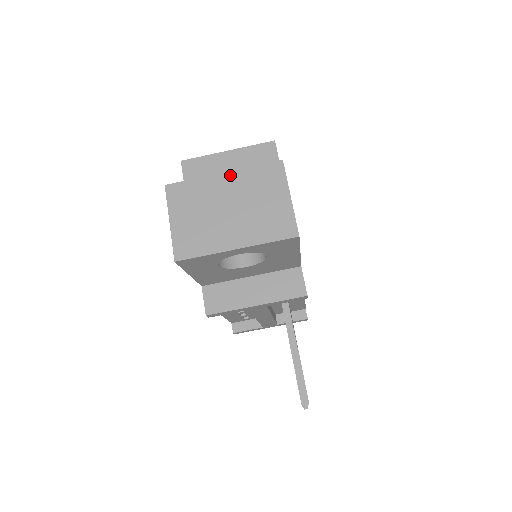
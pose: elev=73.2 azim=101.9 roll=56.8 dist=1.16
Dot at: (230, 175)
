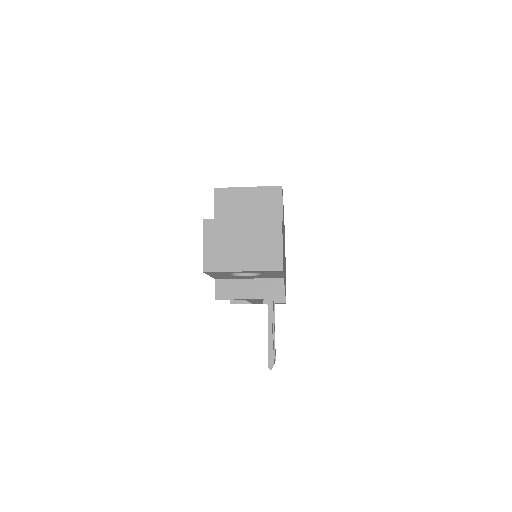
Dot at: (246, 221)
